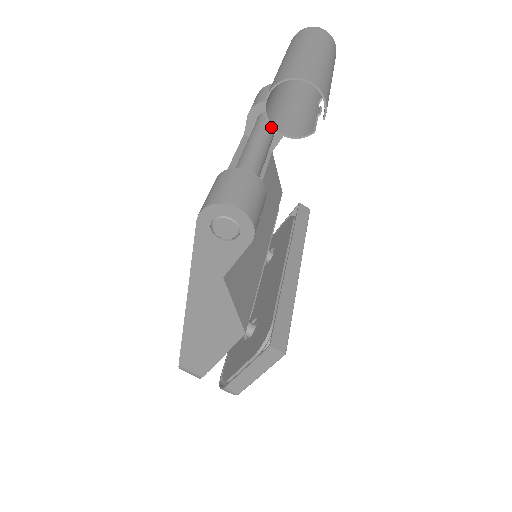
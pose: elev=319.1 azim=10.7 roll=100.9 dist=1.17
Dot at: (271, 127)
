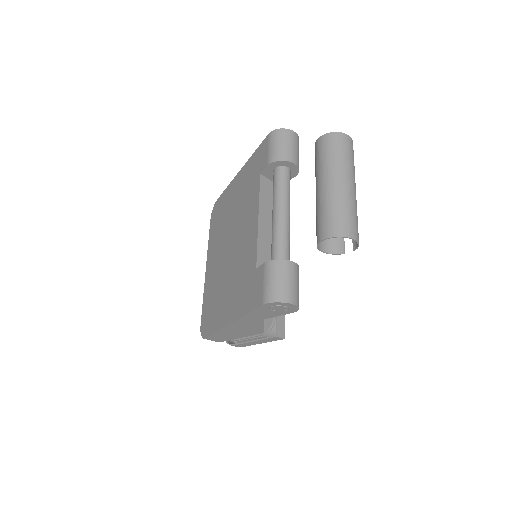
Dot at: (289, 186)
